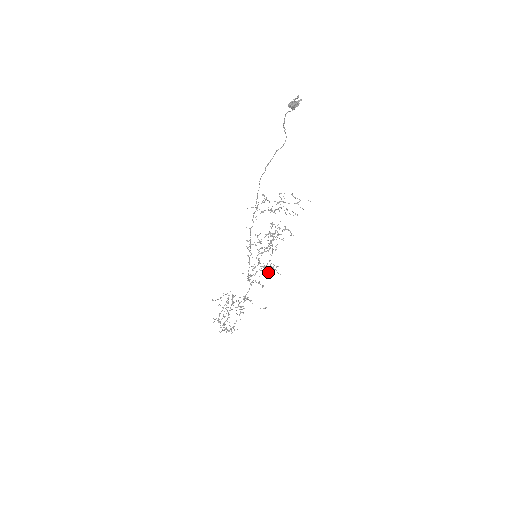
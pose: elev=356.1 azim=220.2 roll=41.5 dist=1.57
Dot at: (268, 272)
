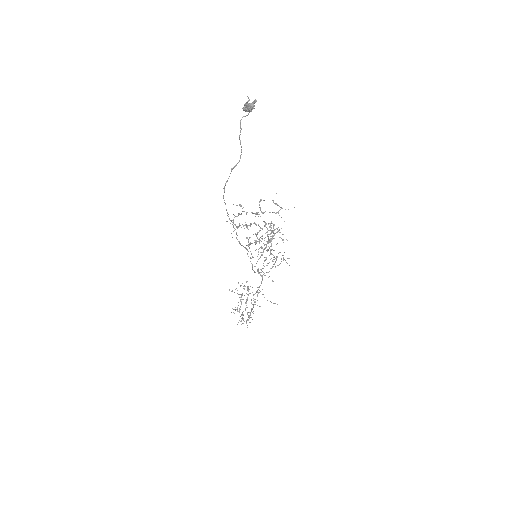
Dot at: (279, 264)
